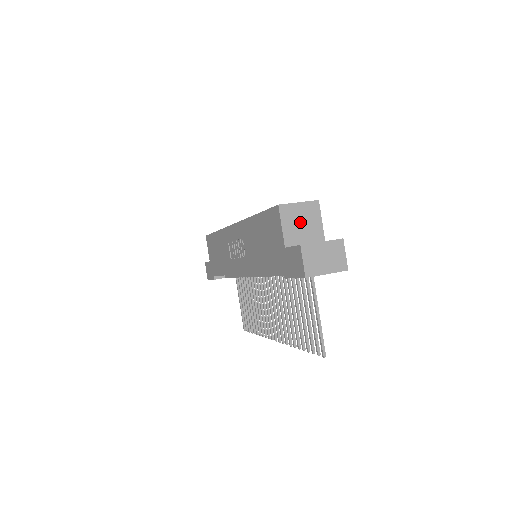
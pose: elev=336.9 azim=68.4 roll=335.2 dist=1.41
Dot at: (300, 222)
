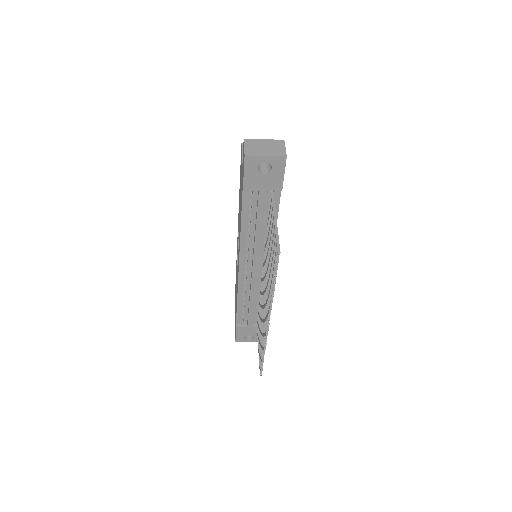
Dot at: occluded
